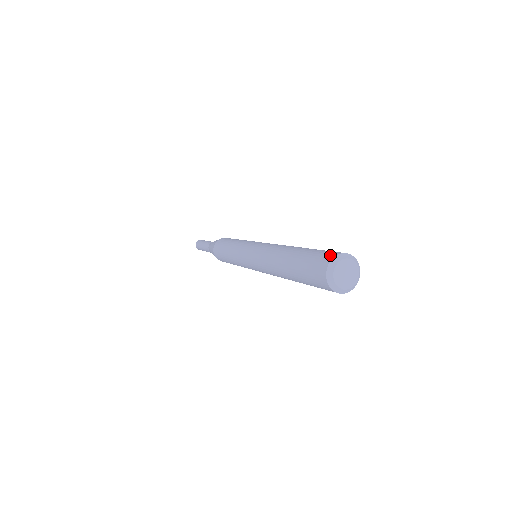
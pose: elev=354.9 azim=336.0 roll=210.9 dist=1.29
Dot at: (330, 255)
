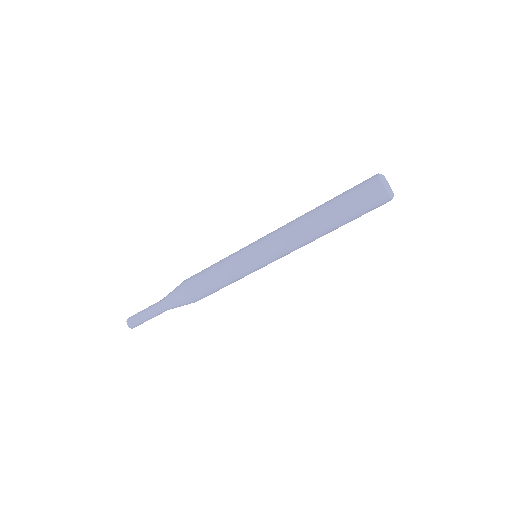
Dot at: (372, 177)
